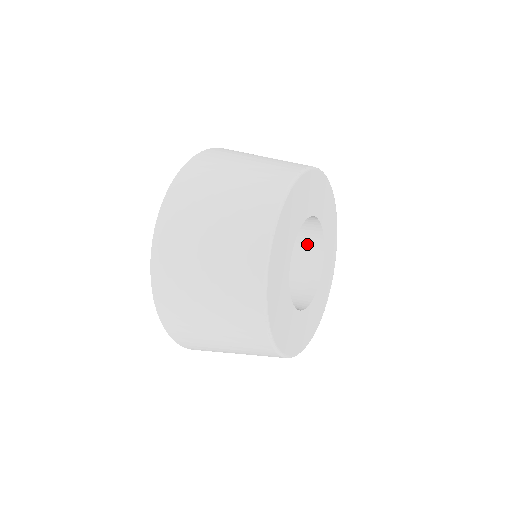
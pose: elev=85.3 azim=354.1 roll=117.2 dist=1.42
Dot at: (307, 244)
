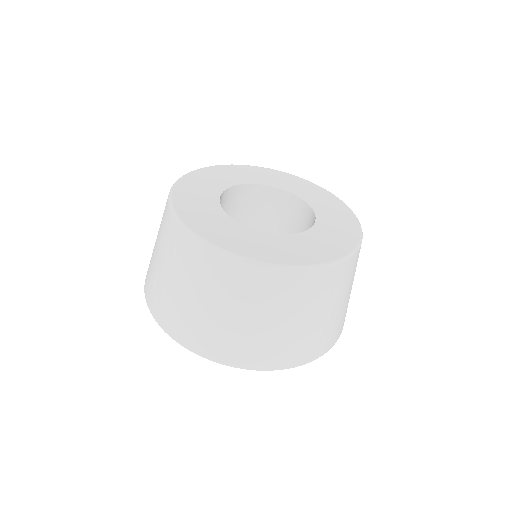
Dot at: (290, 211)
